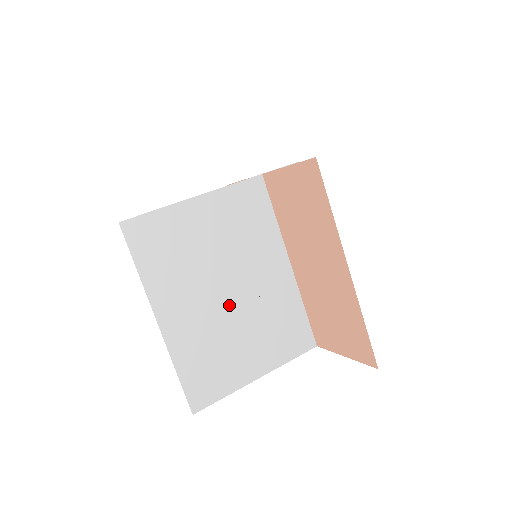
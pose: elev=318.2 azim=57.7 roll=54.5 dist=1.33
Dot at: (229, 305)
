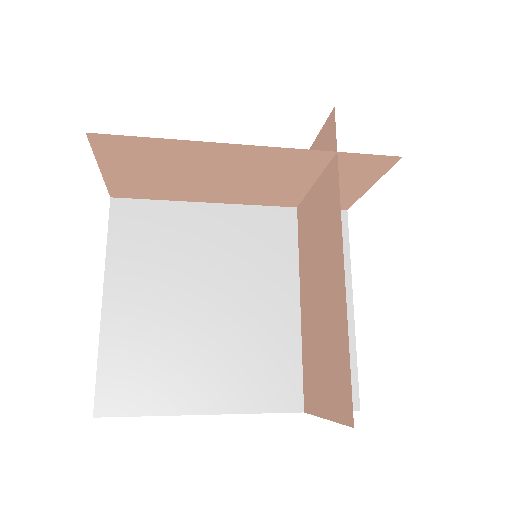
Dot at: (199, 299)
